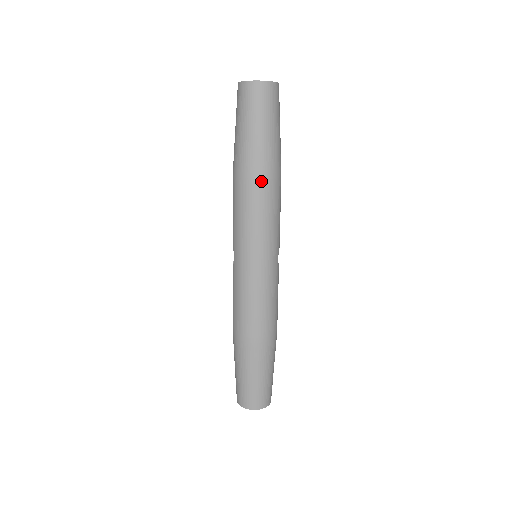
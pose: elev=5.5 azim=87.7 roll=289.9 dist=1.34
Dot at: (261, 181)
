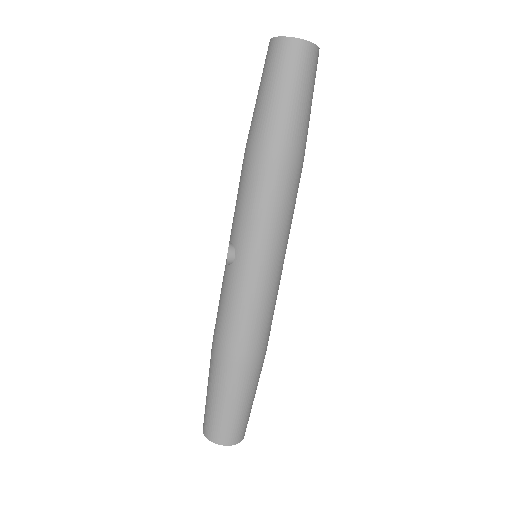
Dot at: (290, 164)
